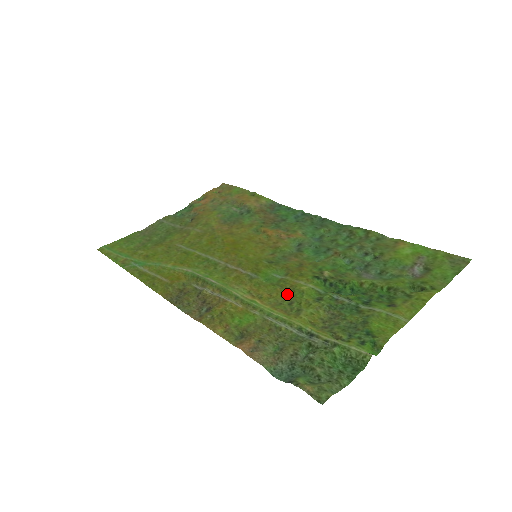
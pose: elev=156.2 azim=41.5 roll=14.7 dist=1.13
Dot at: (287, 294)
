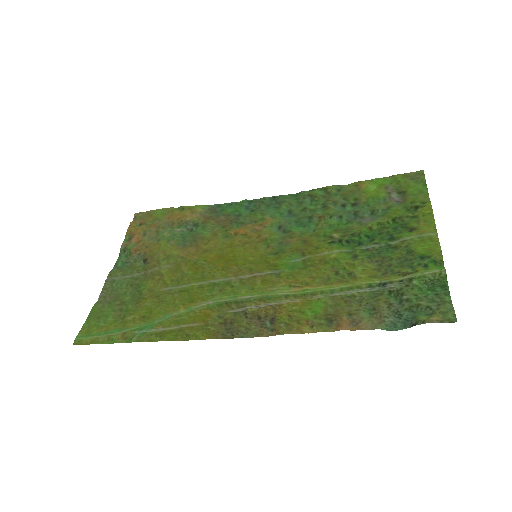
Dot at: (325, 268)
